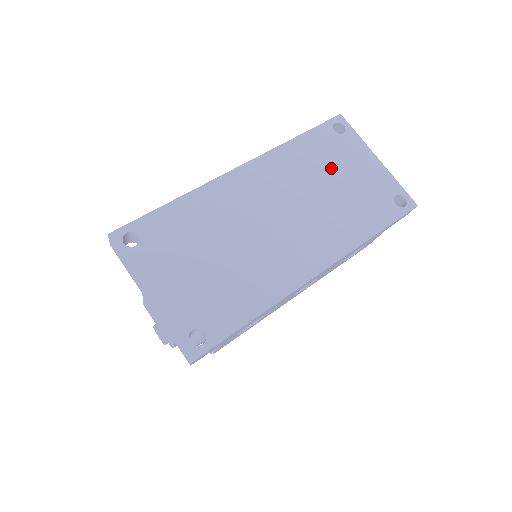
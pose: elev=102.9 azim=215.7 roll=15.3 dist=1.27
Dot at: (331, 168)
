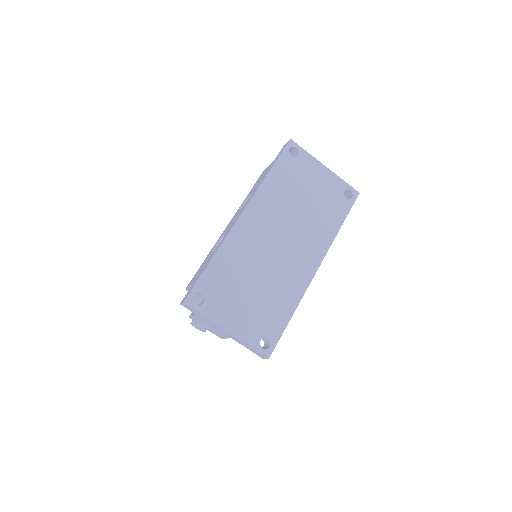
Dot at: (299, 188)
